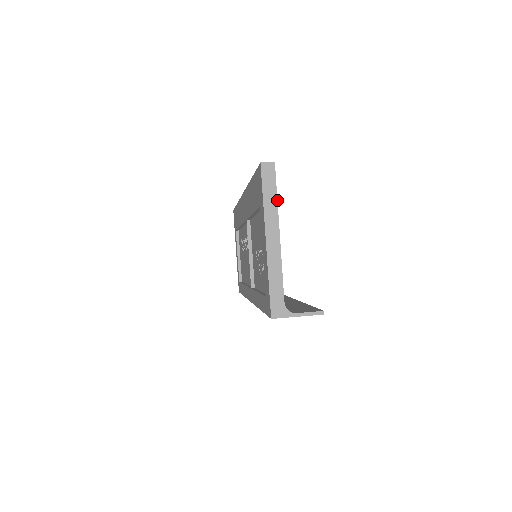
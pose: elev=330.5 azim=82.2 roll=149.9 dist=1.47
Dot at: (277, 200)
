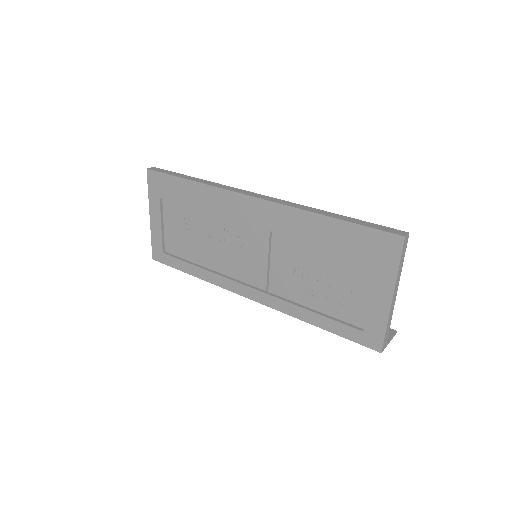
Dot at: occluded
